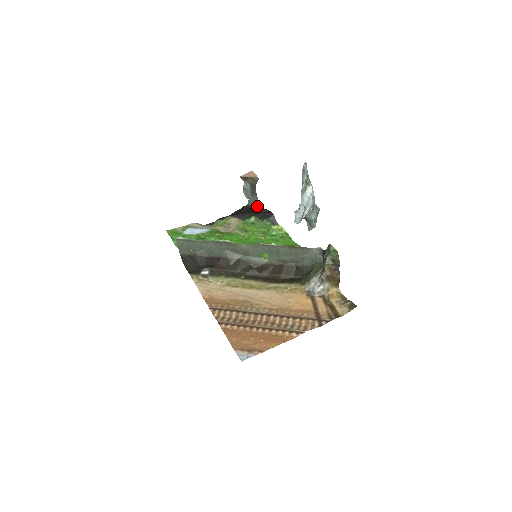
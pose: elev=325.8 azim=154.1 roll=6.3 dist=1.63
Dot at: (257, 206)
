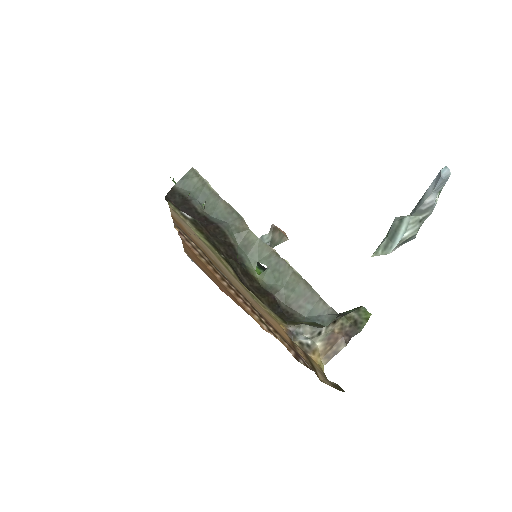
Dot at: occluded
